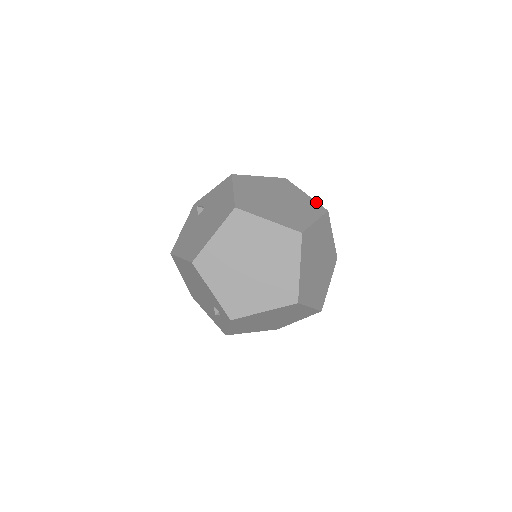
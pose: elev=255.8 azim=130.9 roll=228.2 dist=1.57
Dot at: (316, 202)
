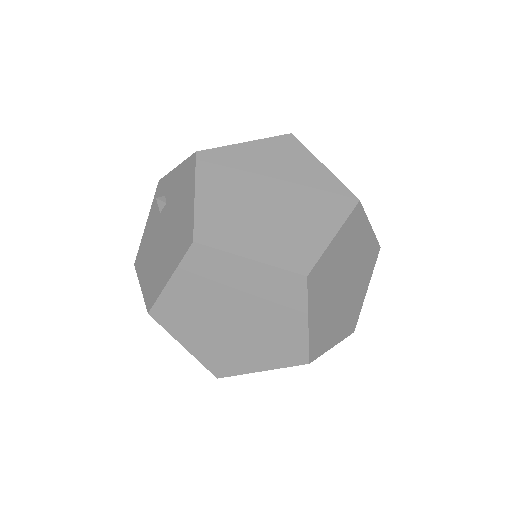
Dot at: (340, 183)
